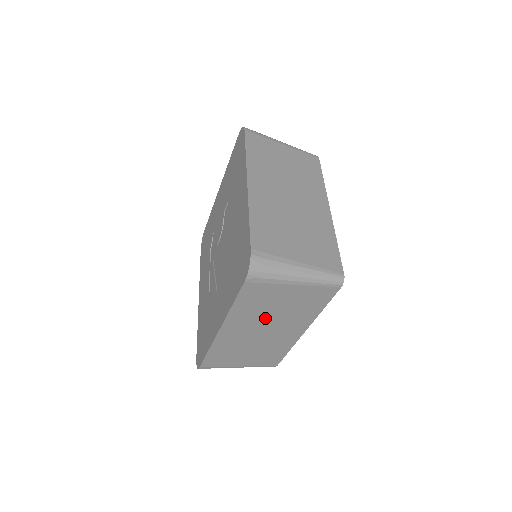
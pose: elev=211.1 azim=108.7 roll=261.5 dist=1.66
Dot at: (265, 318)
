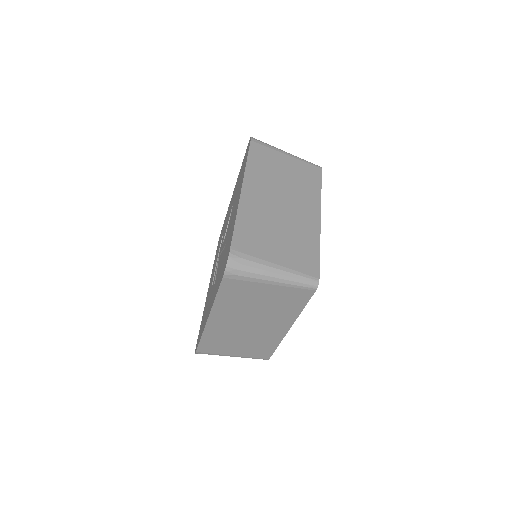
Dot at: (248, 312)
